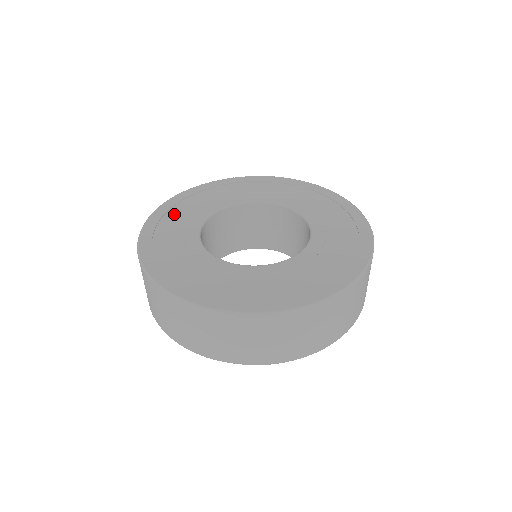
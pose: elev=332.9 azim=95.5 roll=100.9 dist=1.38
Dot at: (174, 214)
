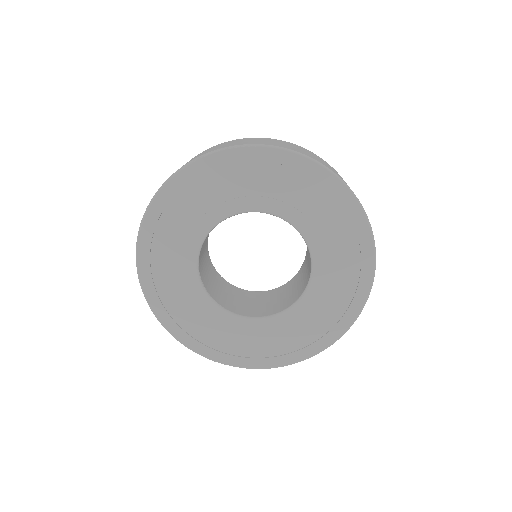
Dot at: (162, 241)
